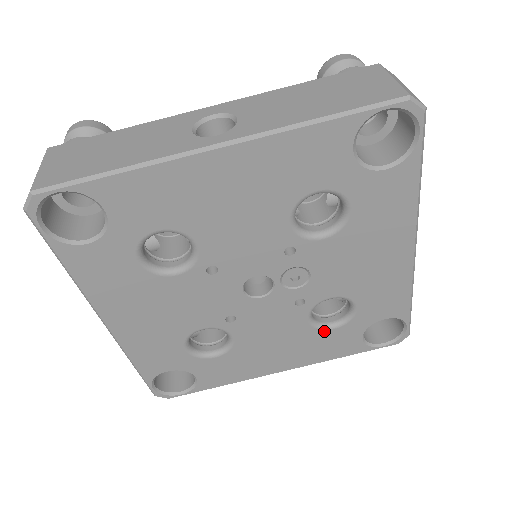
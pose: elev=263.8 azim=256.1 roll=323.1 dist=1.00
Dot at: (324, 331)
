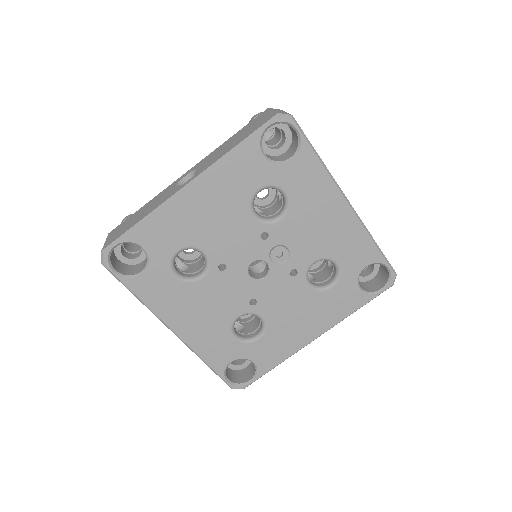
Dot at: (326, 292)
